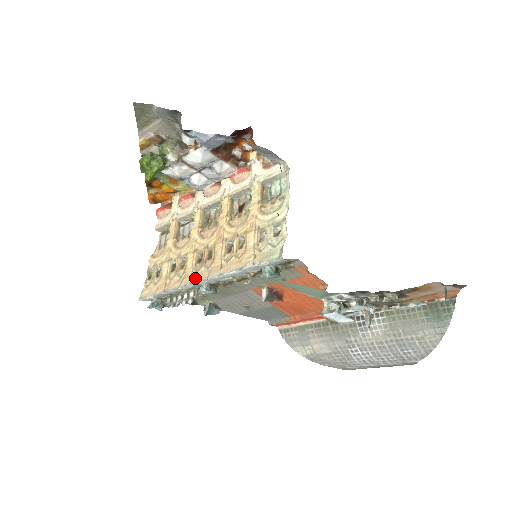
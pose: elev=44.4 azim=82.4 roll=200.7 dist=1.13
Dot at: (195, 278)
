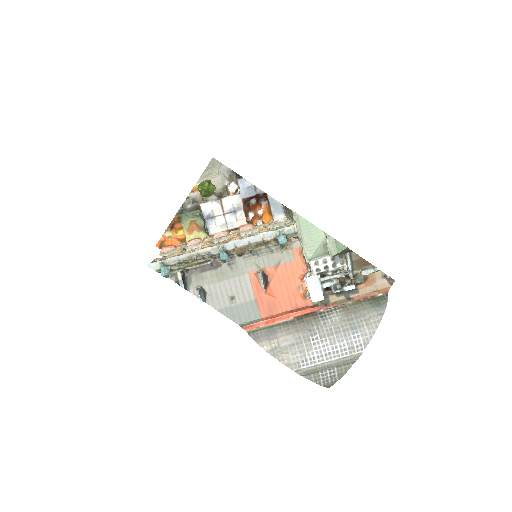
Dot at: (214, 246)
